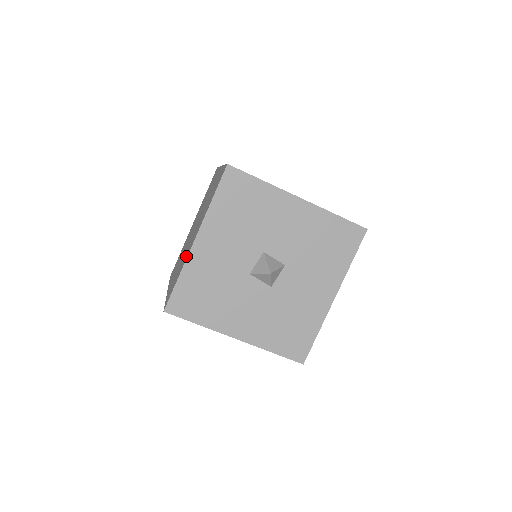
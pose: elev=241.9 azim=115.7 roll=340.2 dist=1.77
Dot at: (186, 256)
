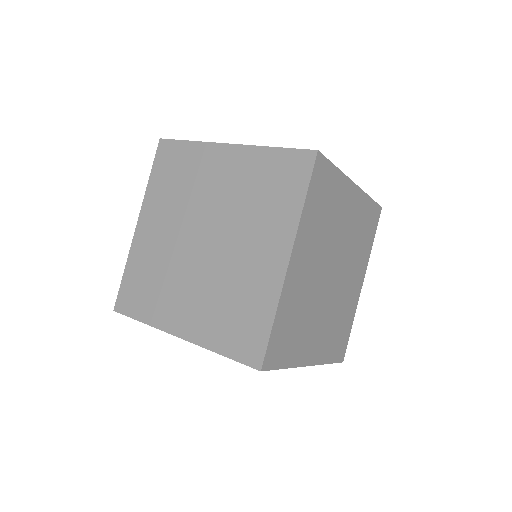
Dot at: (163, 316)
